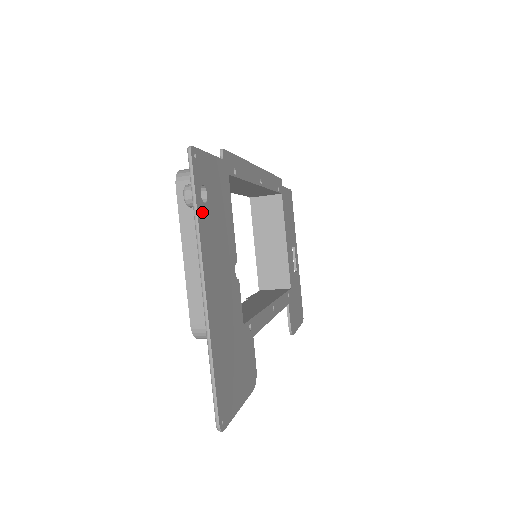
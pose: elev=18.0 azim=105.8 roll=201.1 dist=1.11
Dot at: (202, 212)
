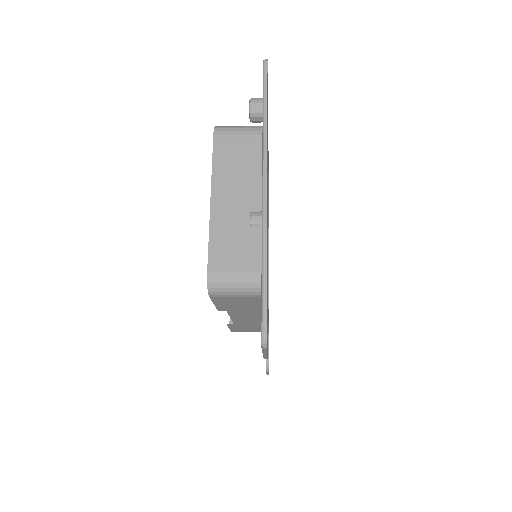
Dot at: (267, 121)
